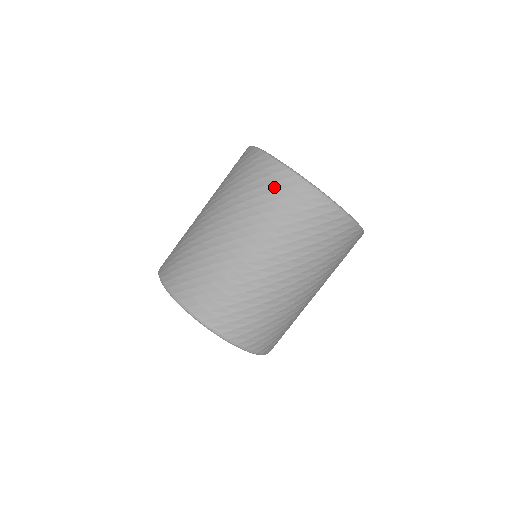
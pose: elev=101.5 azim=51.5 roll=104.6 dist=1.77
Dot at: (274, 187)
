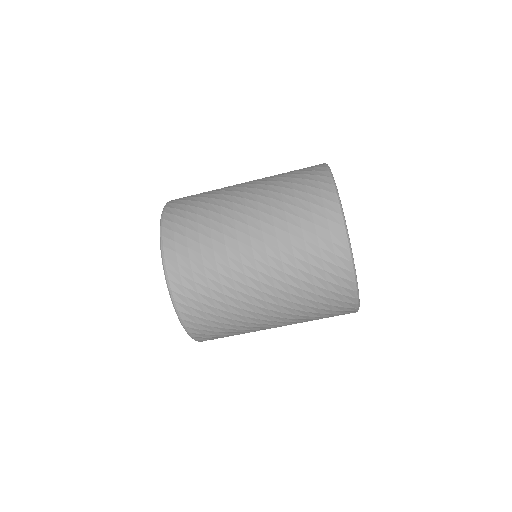
Dot at: (315, 209)
